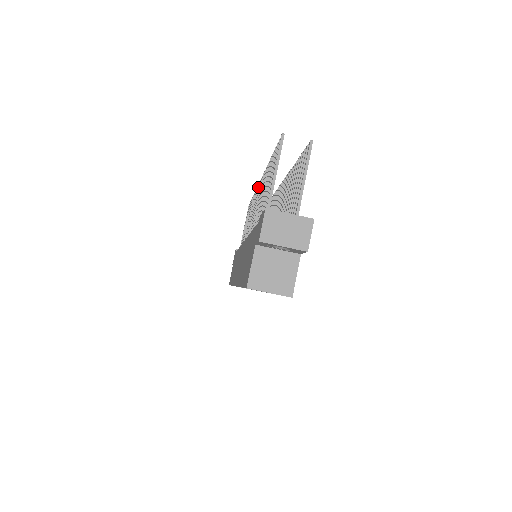
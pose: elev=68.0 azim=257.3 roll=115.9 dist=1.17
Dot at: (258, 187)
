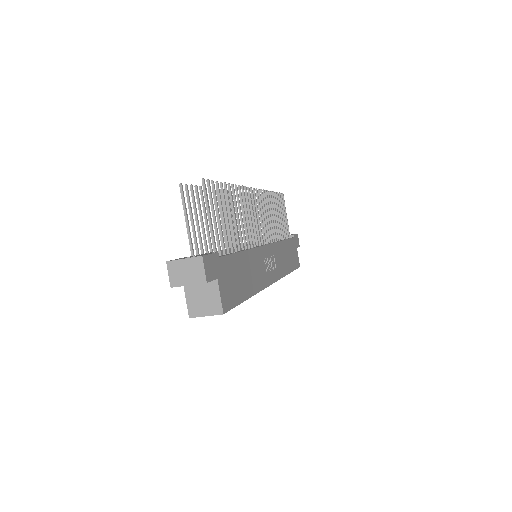
Dot at: (239, 196)
